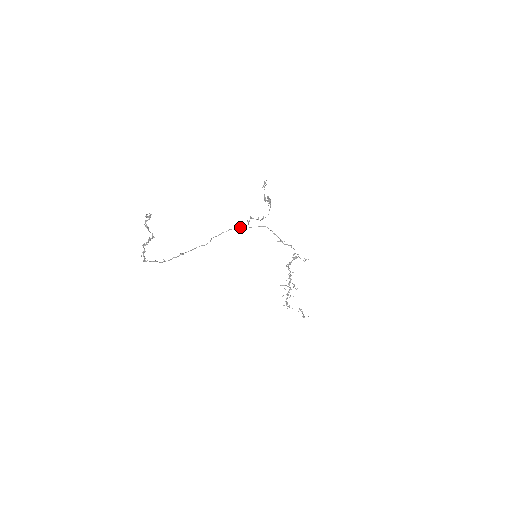
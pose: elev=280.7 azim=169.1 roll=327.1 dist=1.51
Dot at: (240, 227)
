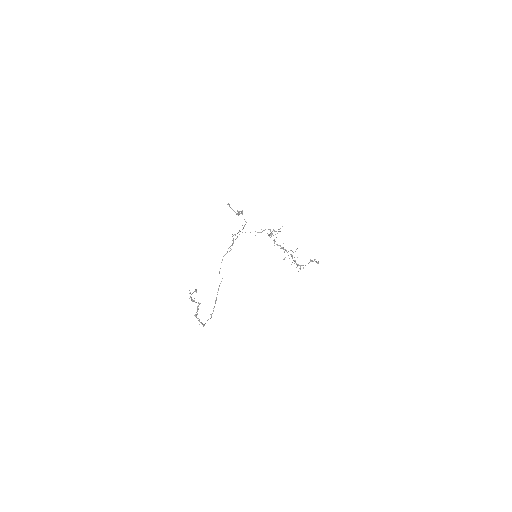
Dot at: occluded
